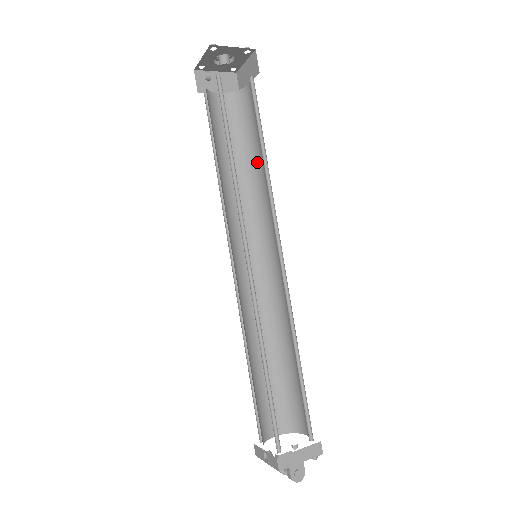
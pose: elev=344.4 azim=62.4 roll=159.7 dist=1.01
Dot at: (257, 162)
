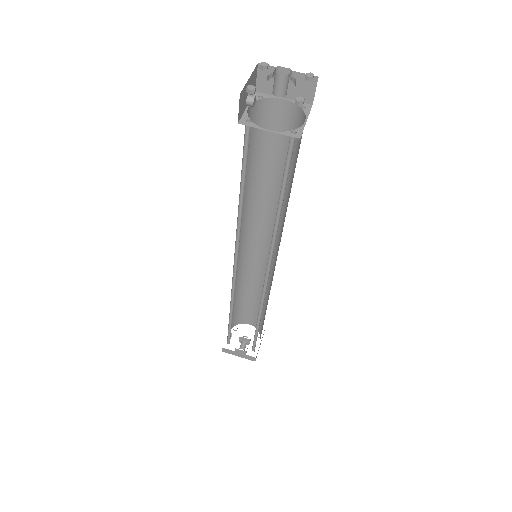
Dot at: (290, 192)
